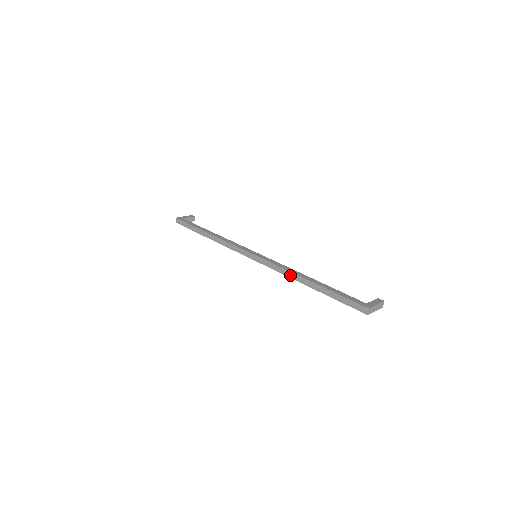
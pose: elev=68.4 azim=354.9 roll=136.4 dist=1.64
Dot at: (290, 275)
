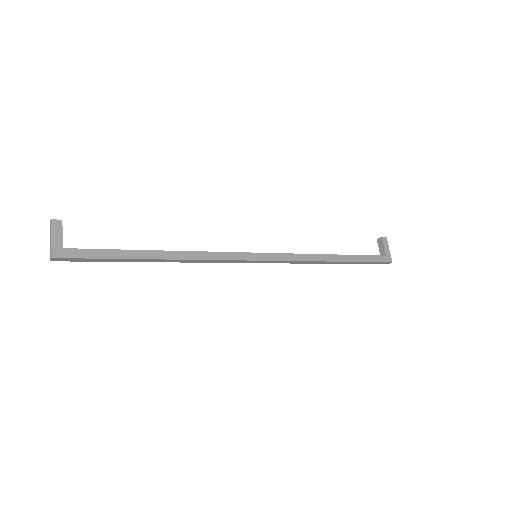
Dot at: (313, 263)
